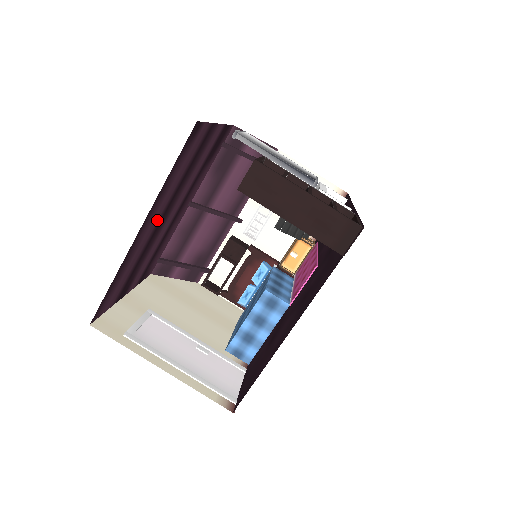
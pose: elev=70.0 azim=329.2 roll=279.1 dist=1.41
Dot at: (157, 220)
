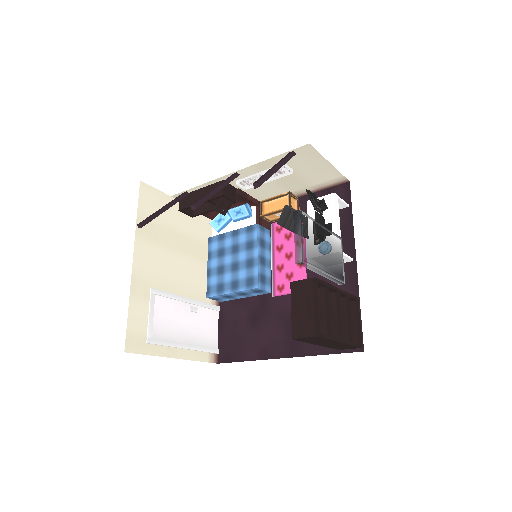
Dot at: occluded
